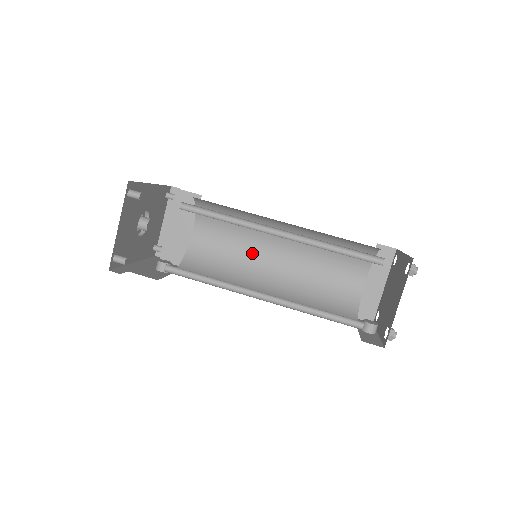
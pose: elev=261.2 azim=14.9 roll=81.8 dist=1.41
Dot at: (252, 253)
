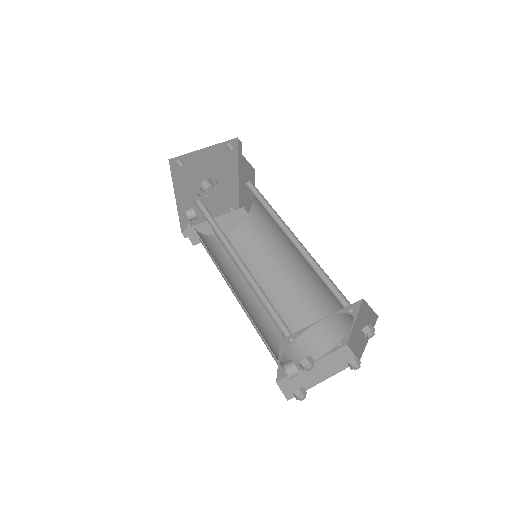
Dot at: occluded
